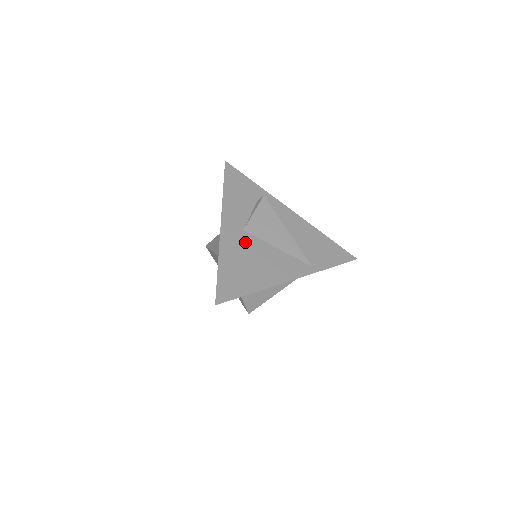
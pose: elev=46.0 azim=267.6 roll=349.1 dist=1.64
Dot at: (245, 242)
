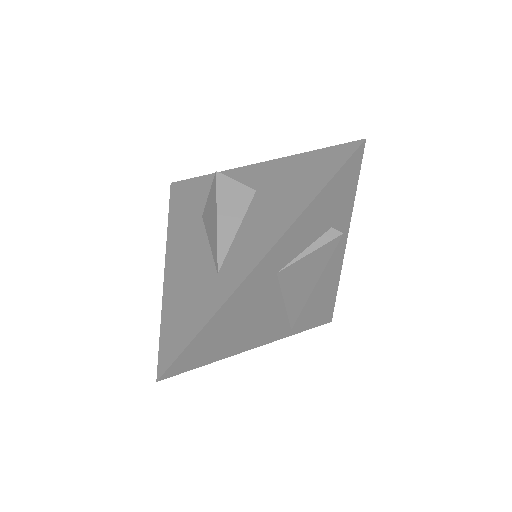
Dot at: (263, 292)
